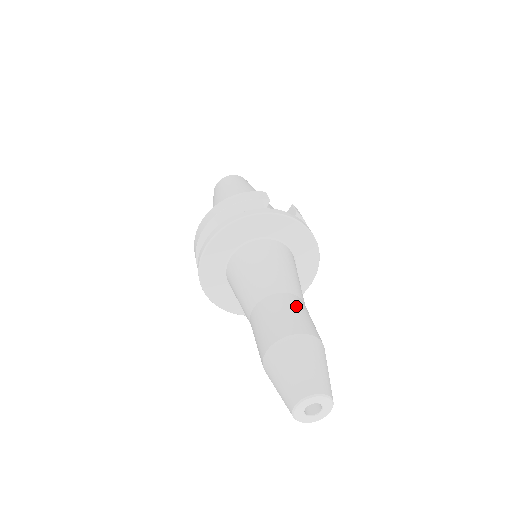
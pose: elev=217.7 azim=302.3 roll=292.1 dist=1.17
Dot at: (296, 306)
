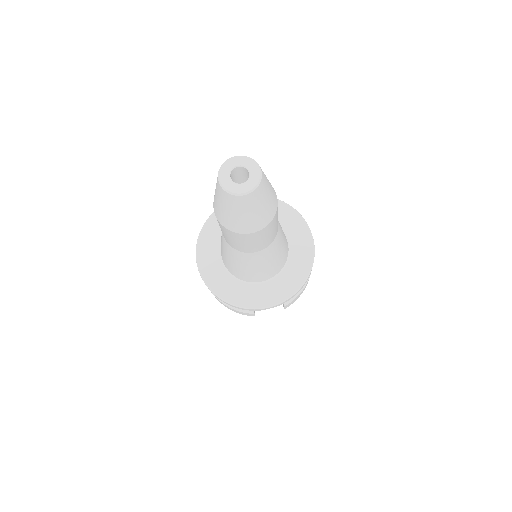
Dot at: occluded
